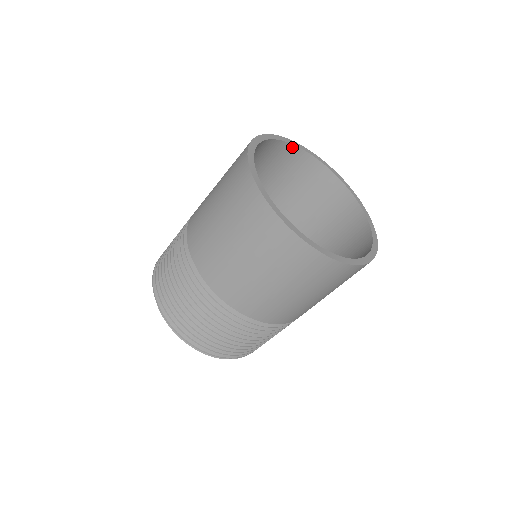
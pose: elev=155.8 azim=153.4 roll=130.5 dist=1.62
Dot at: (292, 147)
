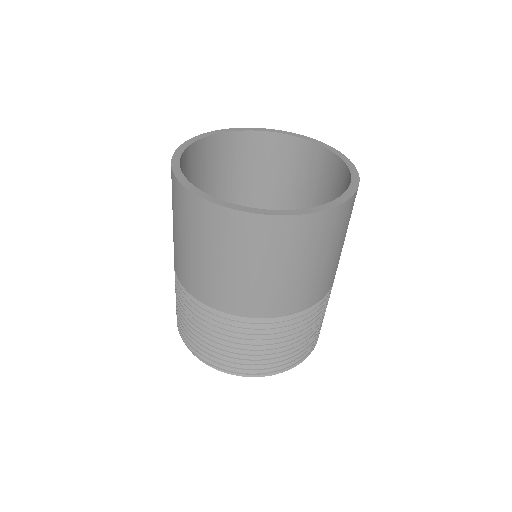
Dot at: (292, 139)
